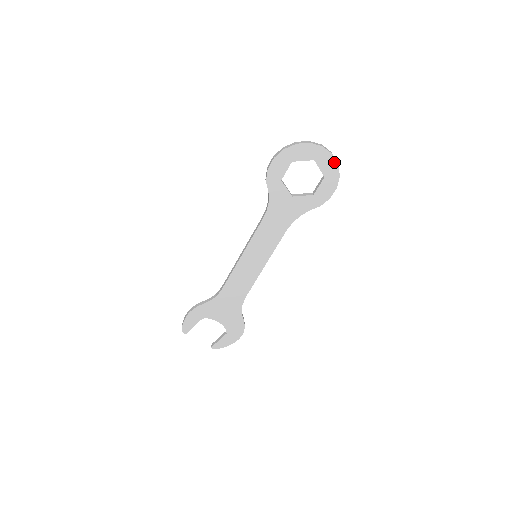
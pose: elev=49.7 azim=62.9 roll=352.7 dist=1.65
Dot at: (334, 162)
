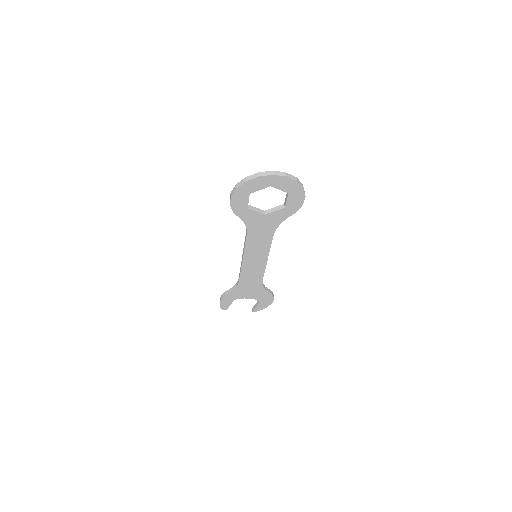
Dot at: (292, 181)
